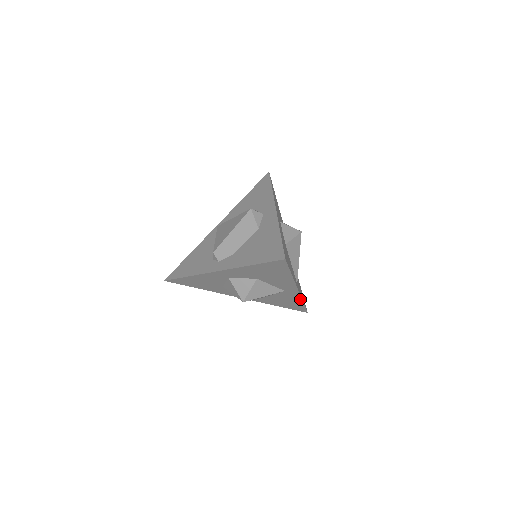
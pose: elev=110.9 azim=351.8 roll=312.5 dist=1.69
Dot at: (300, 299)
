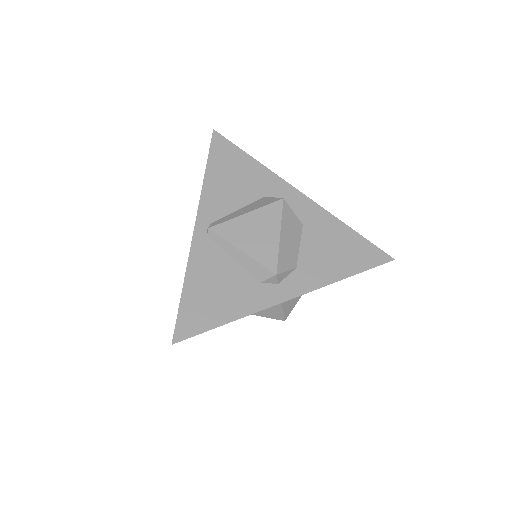
Dot at: occluded
